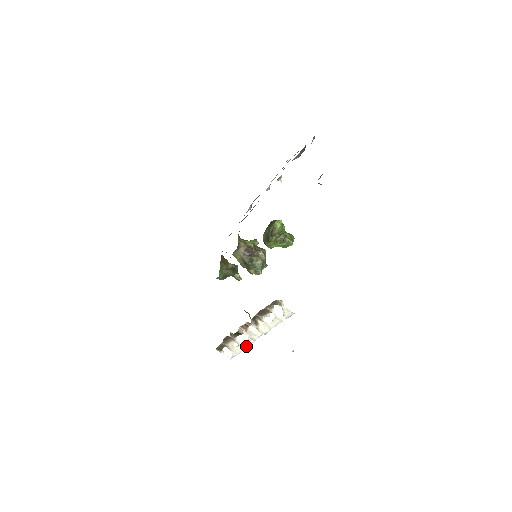
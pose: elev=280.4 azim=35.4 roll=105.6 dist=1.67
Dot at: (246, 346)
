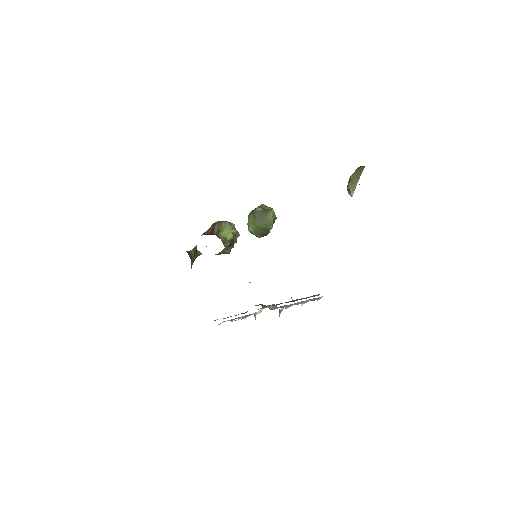
Dot at: (250, 315)
